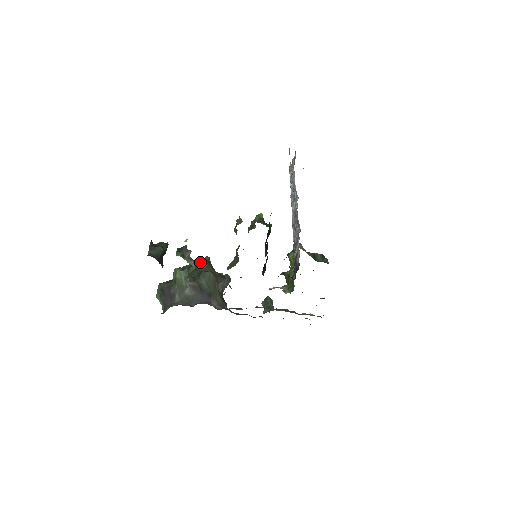
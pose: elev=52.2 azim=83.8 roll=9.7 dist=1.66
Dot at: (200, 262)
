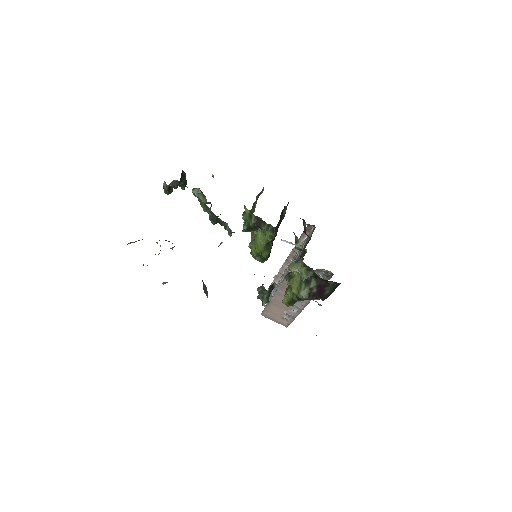
Dot at: occluded
